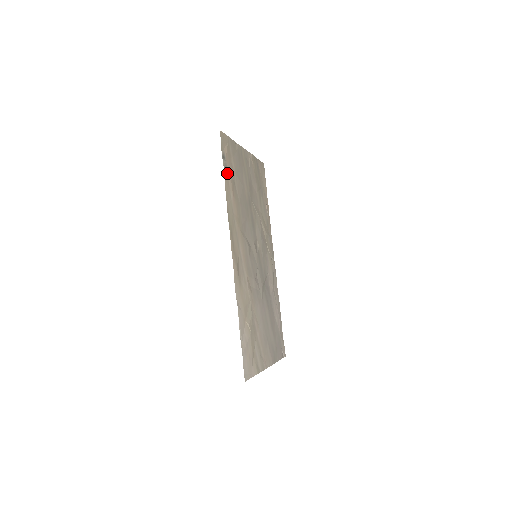
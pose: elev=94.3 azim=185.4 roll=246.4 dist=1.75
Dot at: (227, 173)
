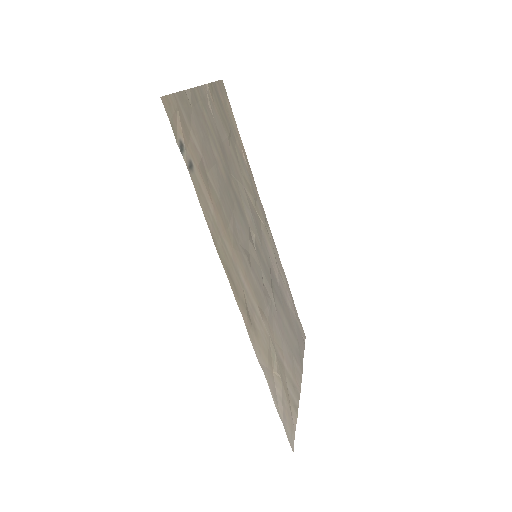
Dot at: (194, 173)
